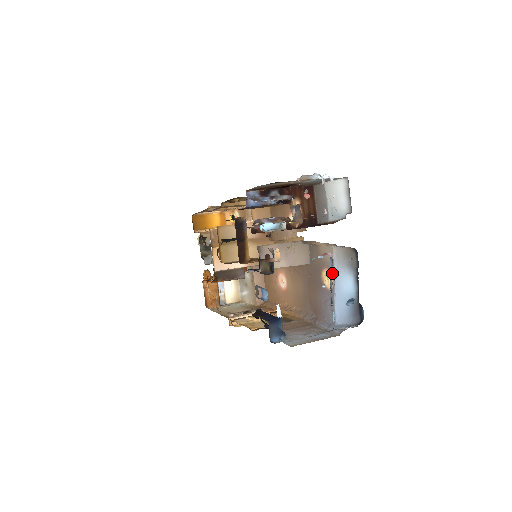
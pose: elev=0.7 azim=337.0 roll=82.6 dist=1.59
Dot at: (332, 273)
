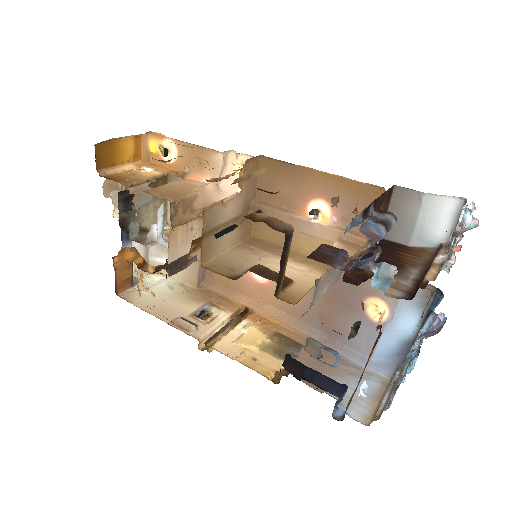
Dot at: (427, 331)
